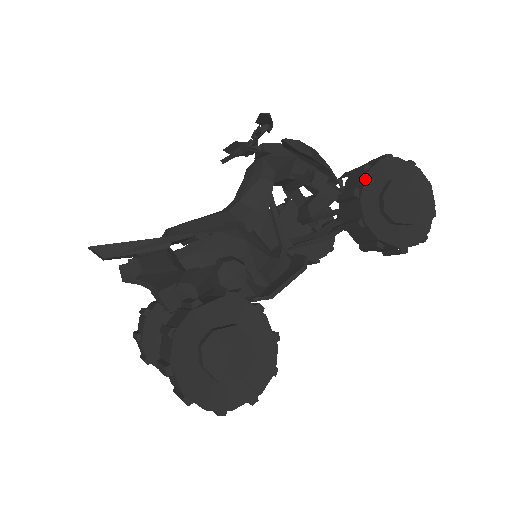
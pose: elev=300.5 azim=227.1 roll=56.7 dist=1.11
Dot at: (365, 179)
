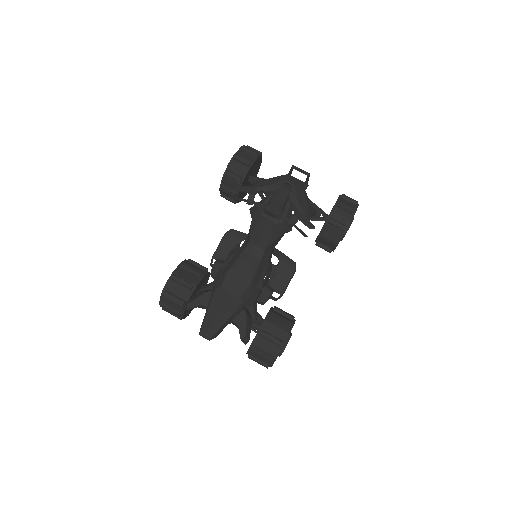
Dot at: occluded
